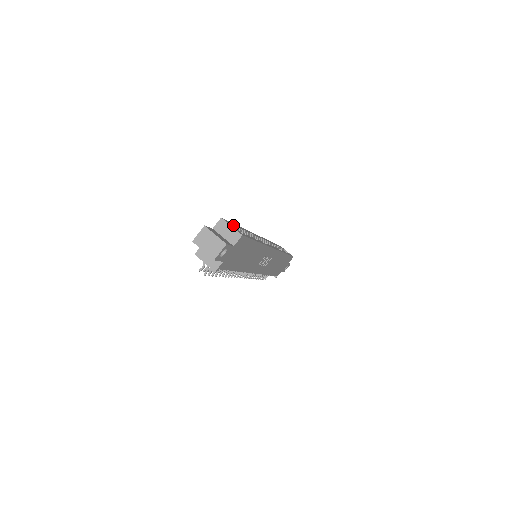
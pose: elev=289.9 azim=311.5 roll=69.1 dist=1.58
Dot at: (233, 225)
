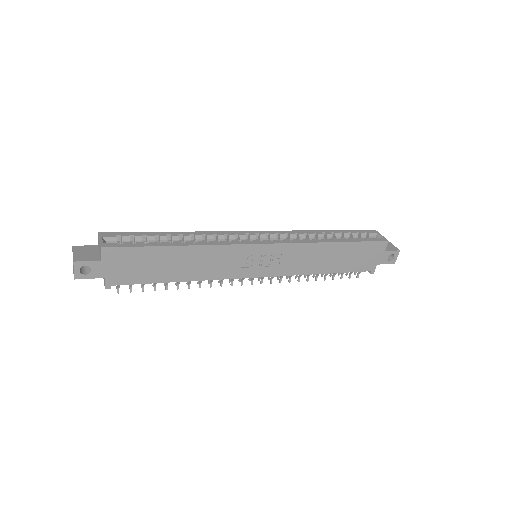
Dot at: (123, 236)
